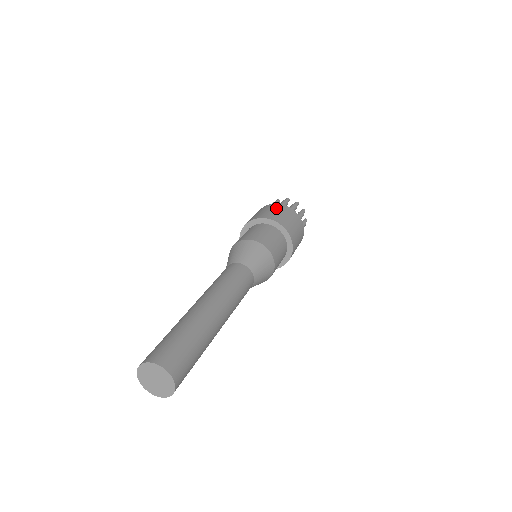
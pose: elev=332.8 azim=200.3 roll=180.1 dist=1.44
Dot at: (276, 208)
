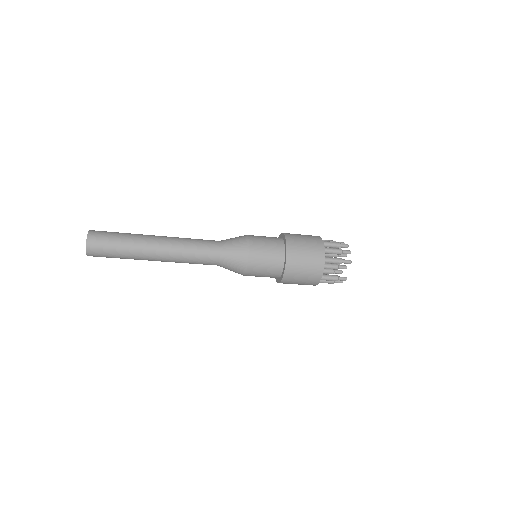
Dot at: occluded
